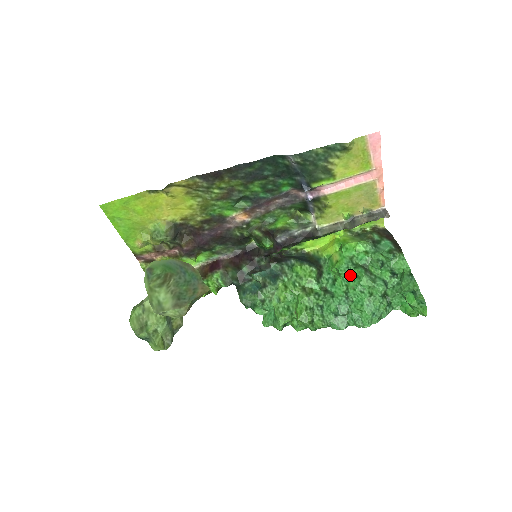
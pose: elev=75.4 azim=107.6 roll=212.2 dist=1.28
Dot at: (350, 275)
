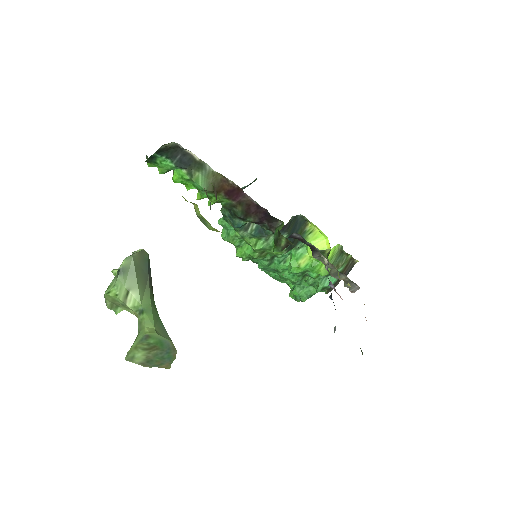
Dot at: occluded
